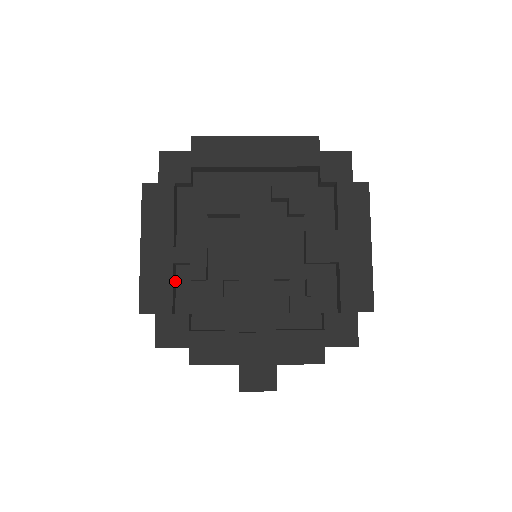
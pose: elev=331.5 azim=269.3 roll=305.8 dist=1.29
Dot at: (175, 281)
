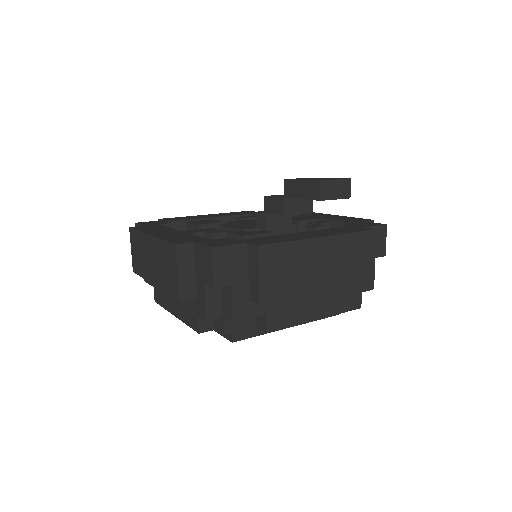
Dot at: occluded
